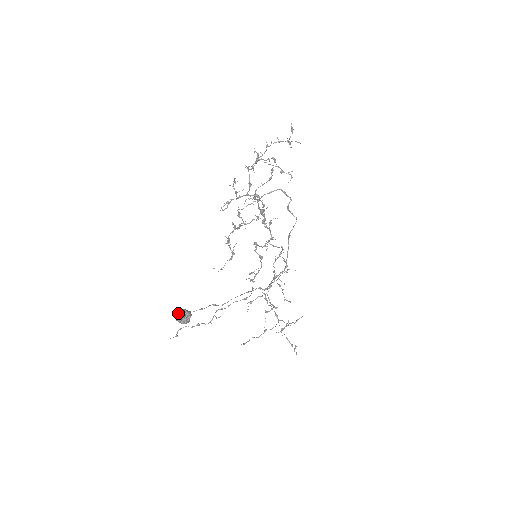
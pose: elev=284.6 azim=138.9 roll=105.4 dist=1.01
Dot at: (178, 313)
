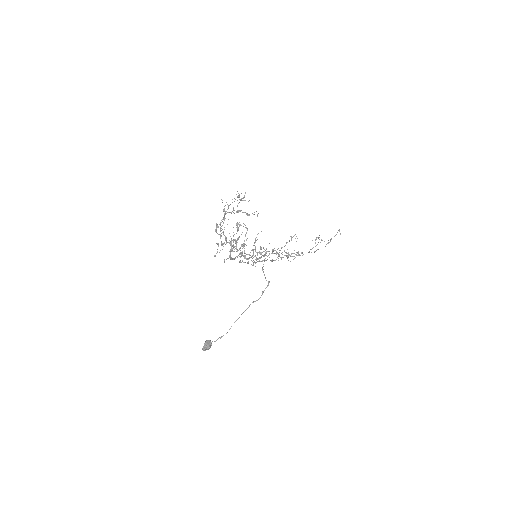
Dot at: (203, 348)
